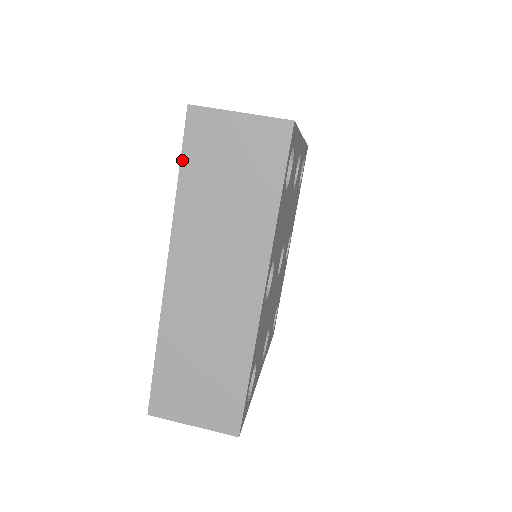
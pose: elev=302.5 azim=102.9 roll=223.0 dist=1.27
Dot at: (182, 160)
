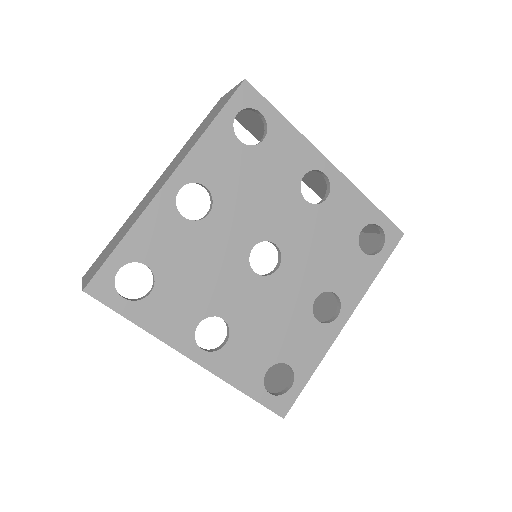
Dot at: occluded
